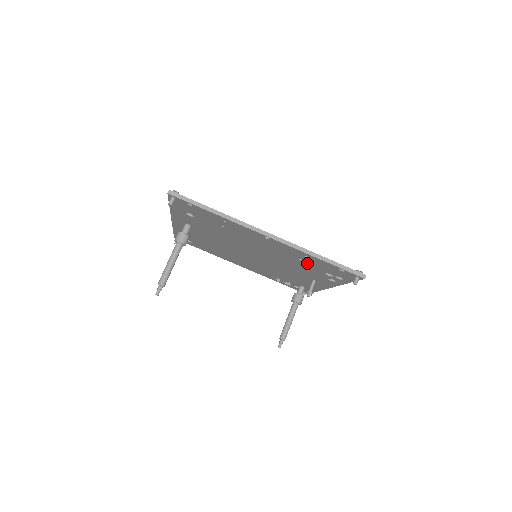
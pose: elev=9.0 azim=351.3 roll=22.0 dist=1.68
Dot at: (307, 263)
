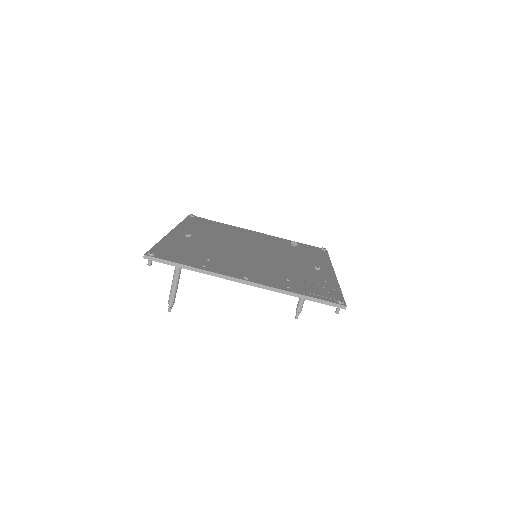
Dot at: occluded
